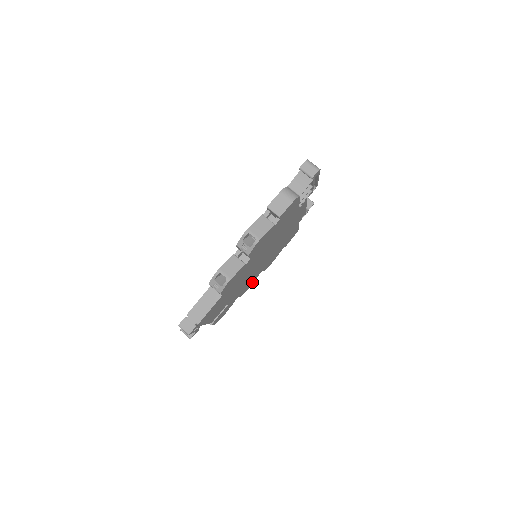
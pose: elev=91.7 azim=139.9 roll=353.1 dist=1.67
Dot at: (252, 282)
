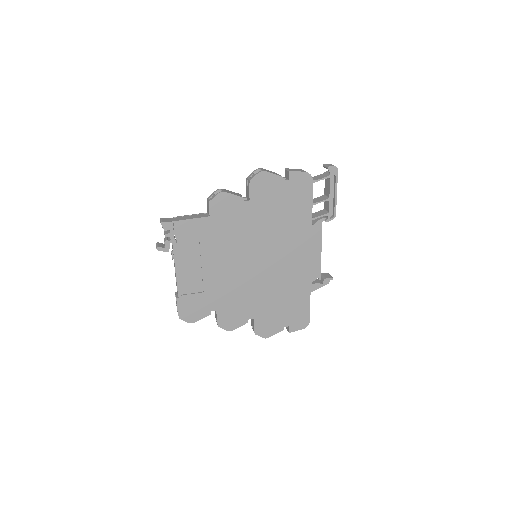
Dot at: (237, 321)
